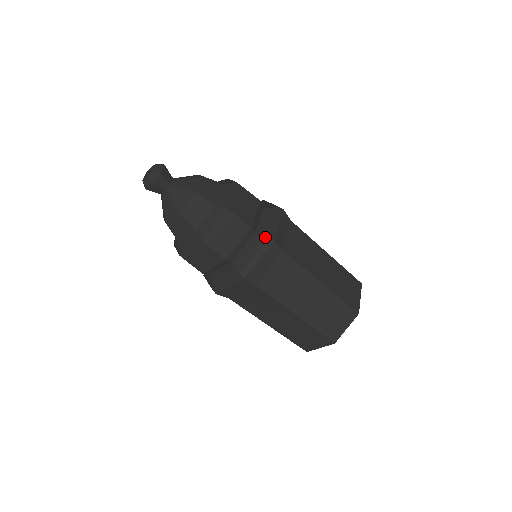
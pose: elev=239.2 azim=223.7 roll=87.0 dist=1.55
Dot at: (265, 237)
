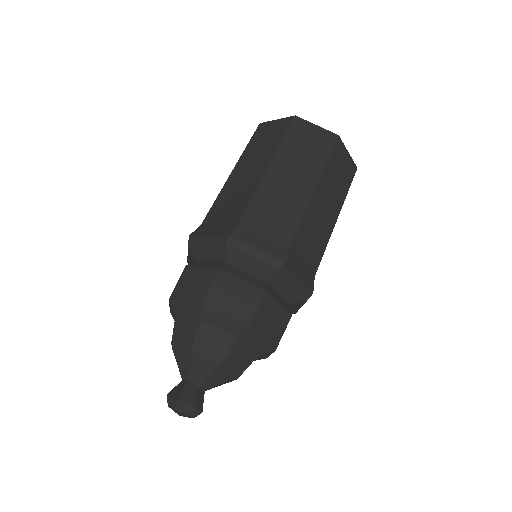
Dot at: (304, 302)
